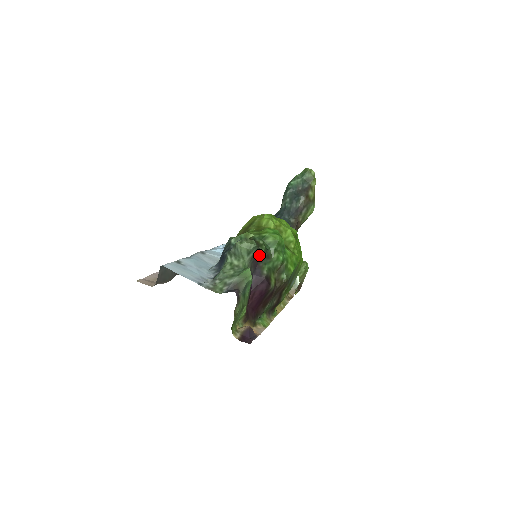
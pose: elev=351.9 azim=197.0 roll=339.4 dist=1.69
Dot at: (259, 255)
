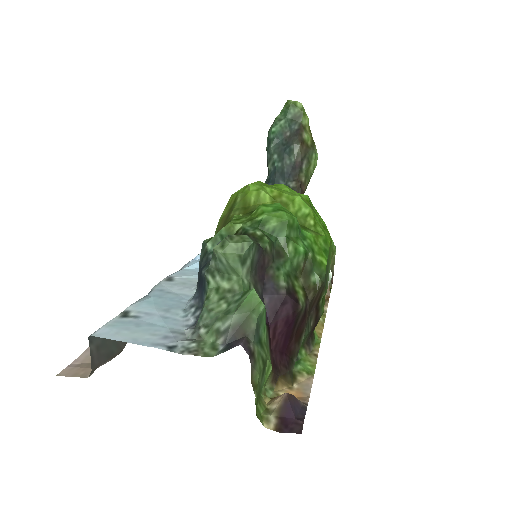
Dot at: (262, 257)
